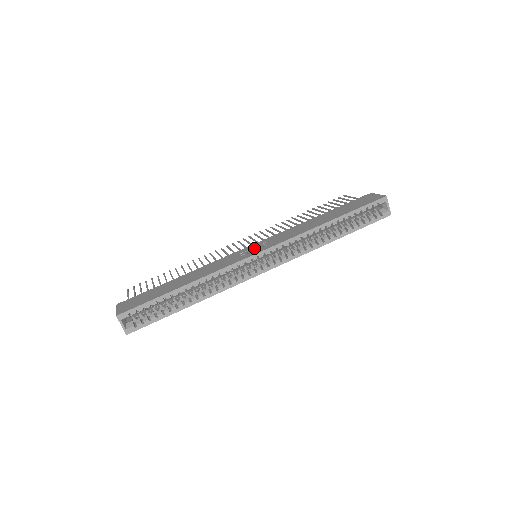
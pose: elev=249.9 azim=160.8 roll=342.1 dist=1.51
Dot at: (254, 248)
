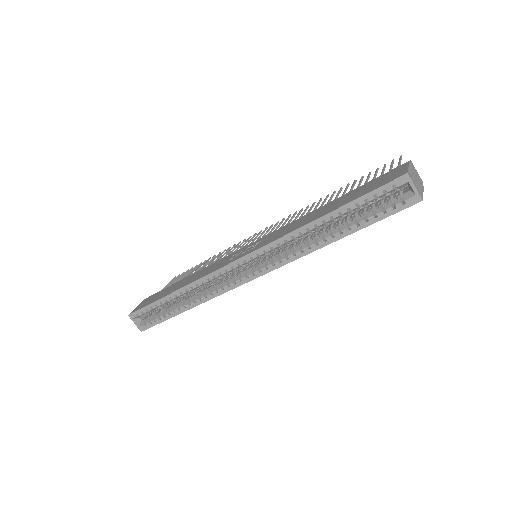
Dot at: (245, 249)
